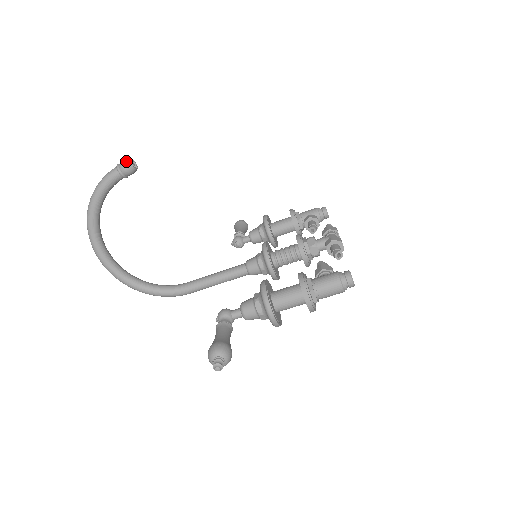
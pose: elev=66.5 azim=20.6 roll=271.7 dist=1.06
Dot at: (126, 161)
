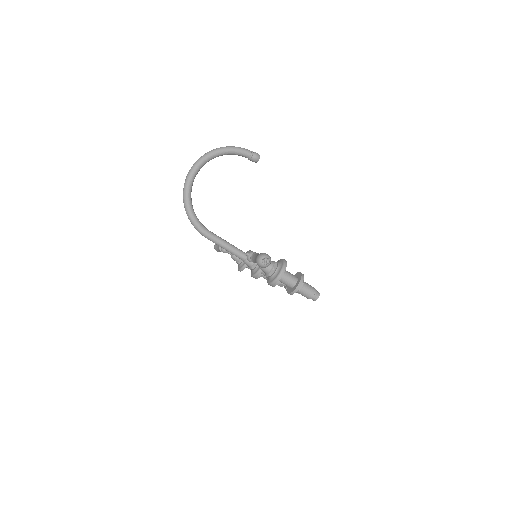
Dot at: occluded
